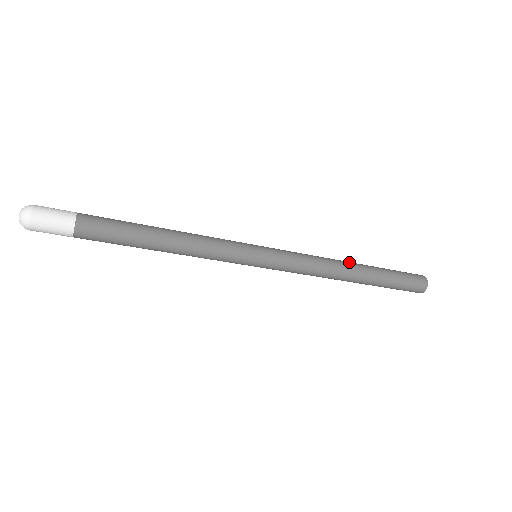
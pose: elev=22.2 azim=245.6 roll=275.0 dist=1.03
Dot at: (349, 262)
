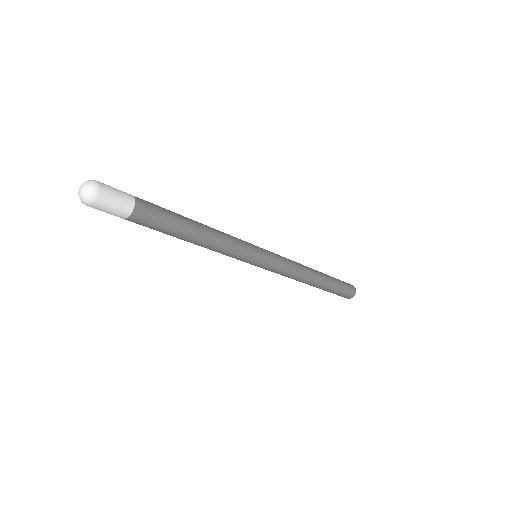
Dot at: (316, 275)
